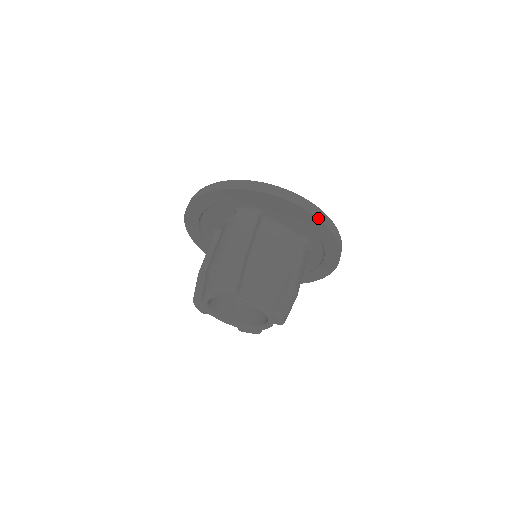
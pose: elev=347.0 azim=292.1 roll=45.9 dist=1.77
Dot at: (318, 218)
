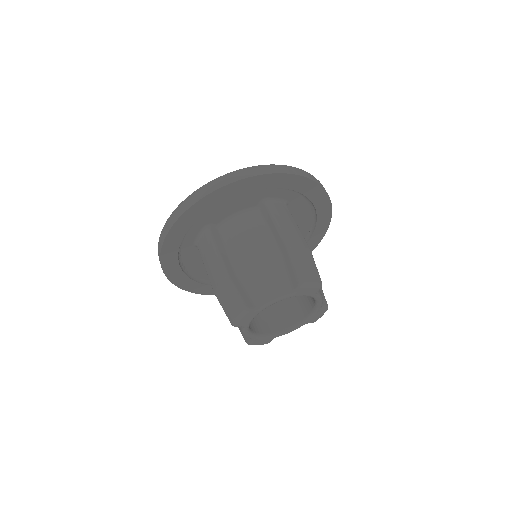
Dot at: occluded
